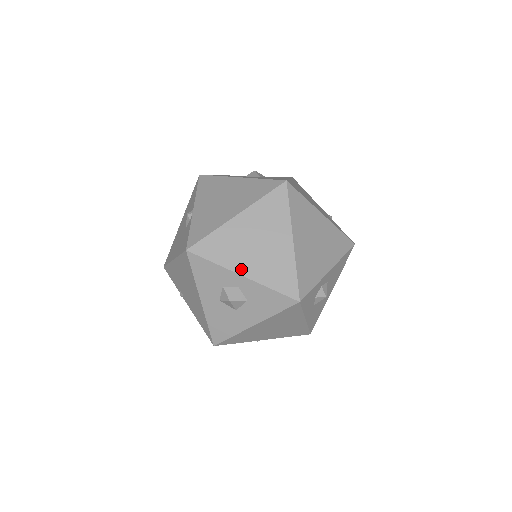
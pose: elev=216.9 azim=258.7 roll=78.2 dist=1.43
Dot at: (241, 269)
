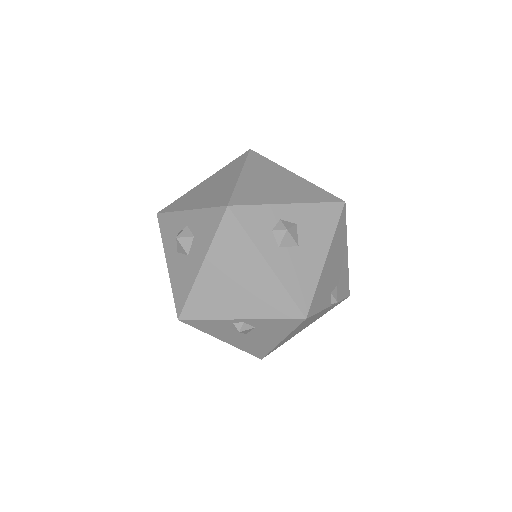
Dot at: (189, 207)
